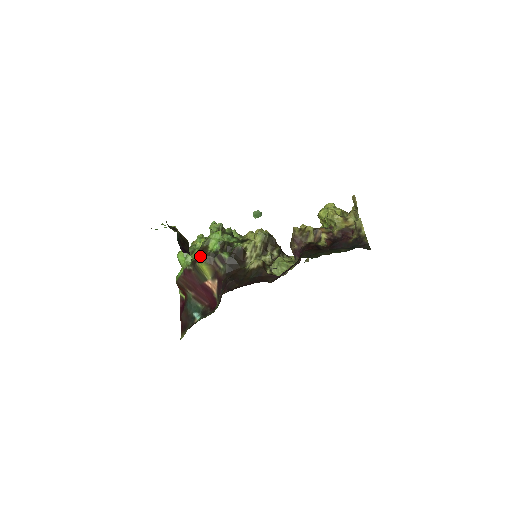
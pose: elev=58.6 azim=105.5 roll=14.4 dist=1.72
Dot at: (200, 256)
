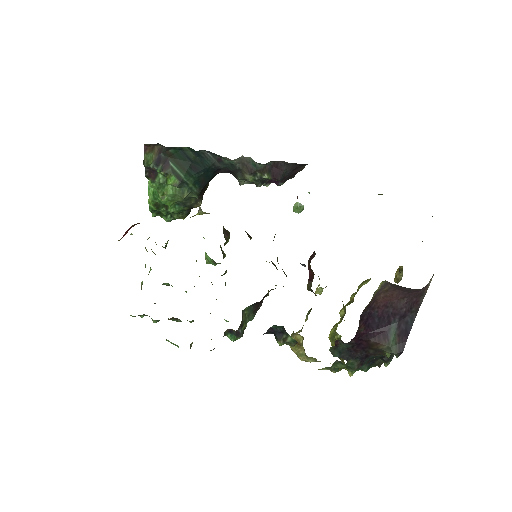
Dot at: occluded
